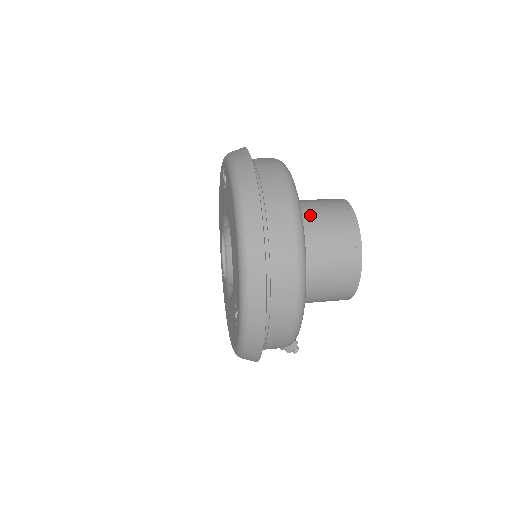
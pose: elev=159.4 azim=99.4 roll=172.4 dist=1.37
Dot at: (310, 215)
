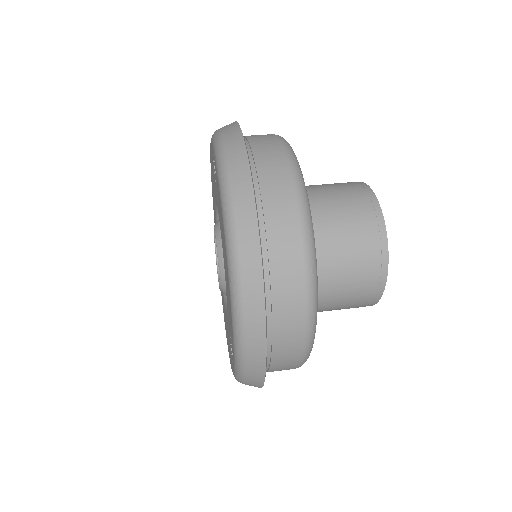
Dot at: (326, 223)
